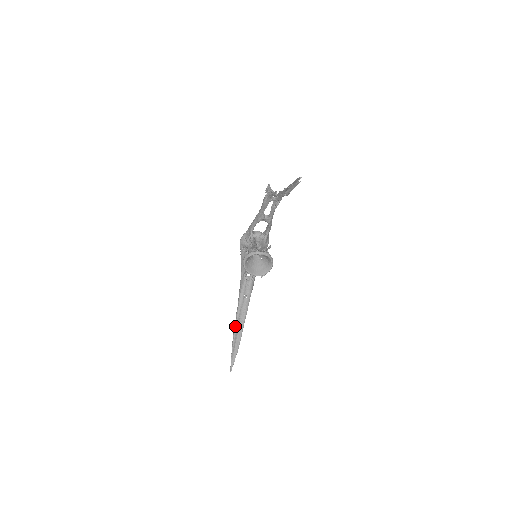
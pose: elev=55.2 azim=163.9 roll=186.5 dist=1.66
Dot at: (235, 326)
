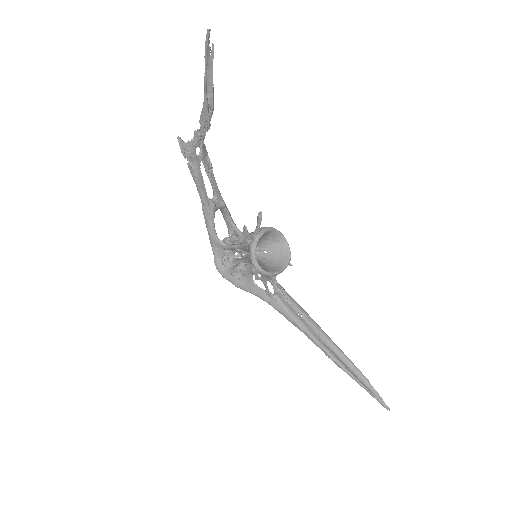
Dot at: (332, 358)
